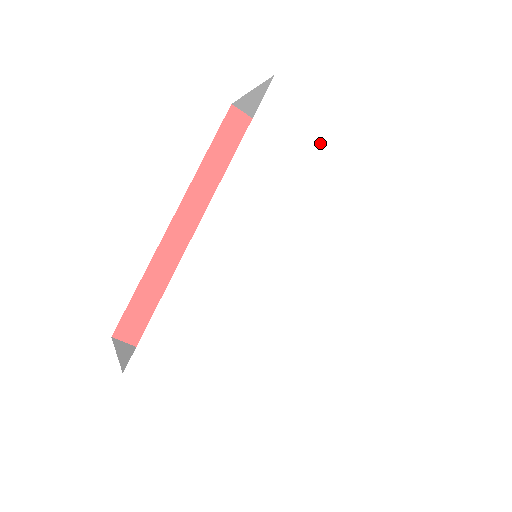
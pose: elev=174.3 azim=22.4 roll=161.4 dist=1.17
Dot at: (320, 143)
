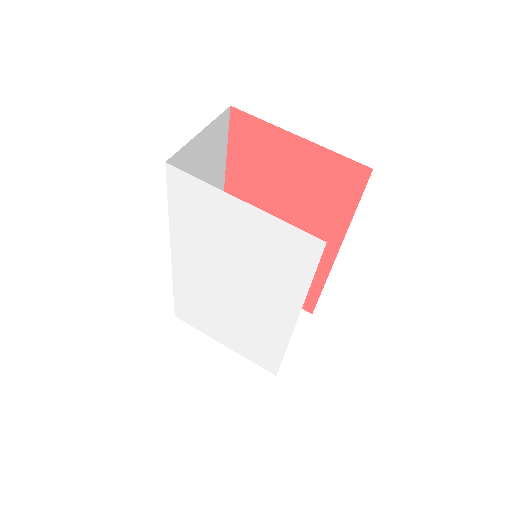
Dot at: (225, 213)
